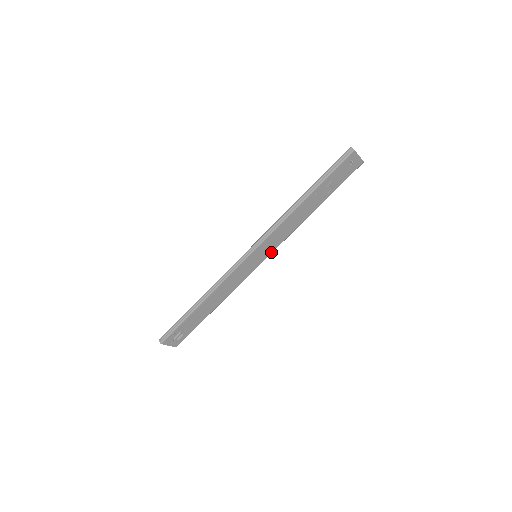
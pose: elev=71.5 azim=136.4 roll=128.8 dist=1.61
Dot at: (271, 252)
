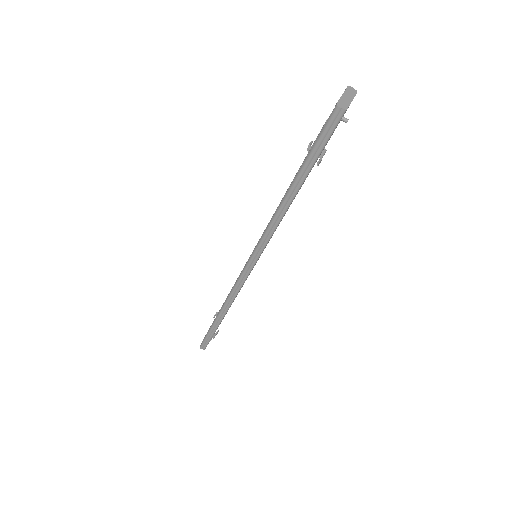
Dot at: occluded
